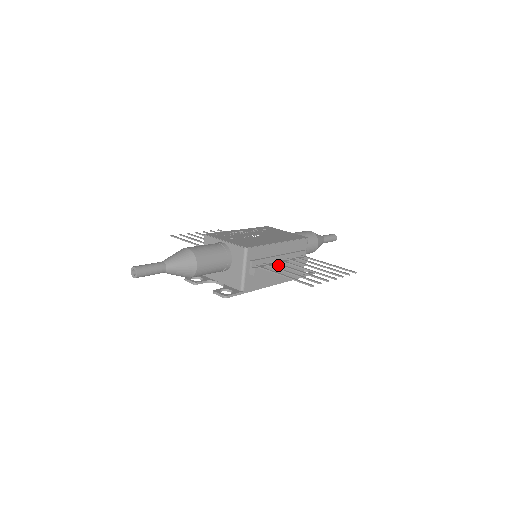
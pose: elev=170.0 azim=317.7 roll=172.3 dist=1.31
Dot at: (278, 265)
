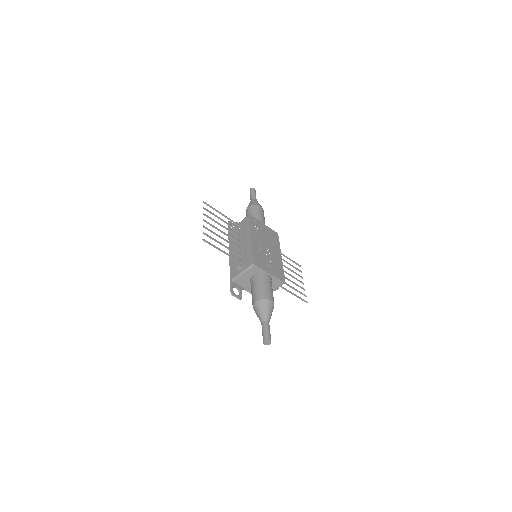
Dot at: occluded
